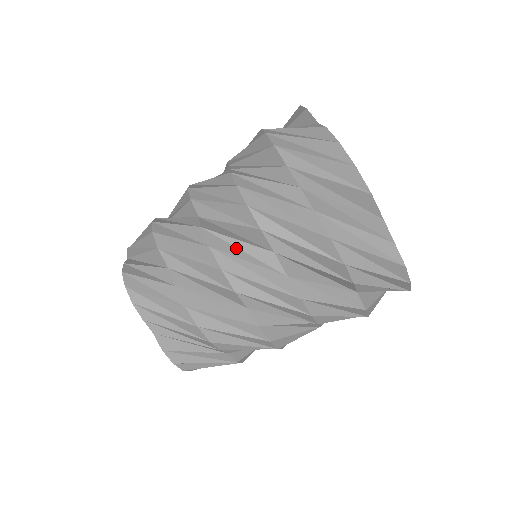
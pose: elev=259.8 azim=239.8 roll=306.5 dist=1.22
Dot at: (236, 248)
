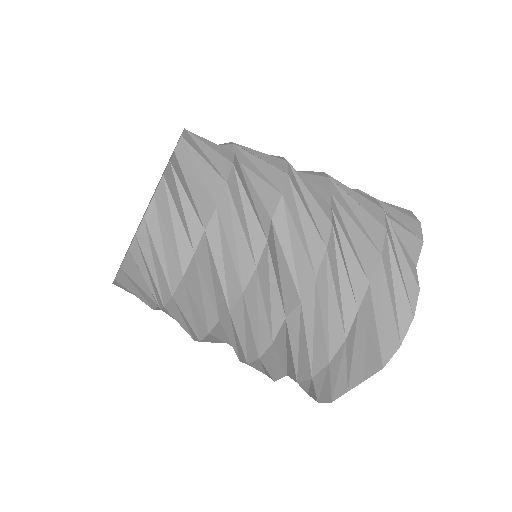
Dot at: (269, 287)
